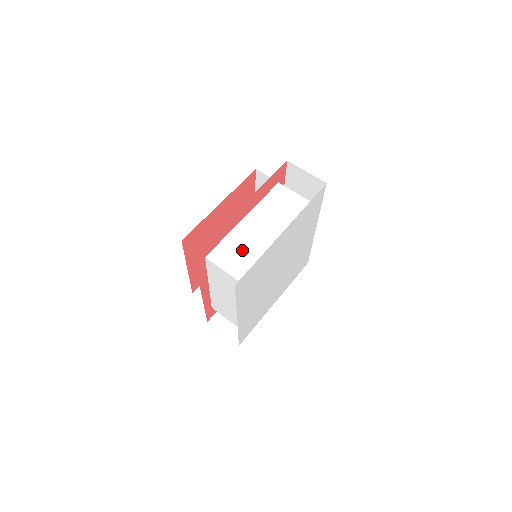
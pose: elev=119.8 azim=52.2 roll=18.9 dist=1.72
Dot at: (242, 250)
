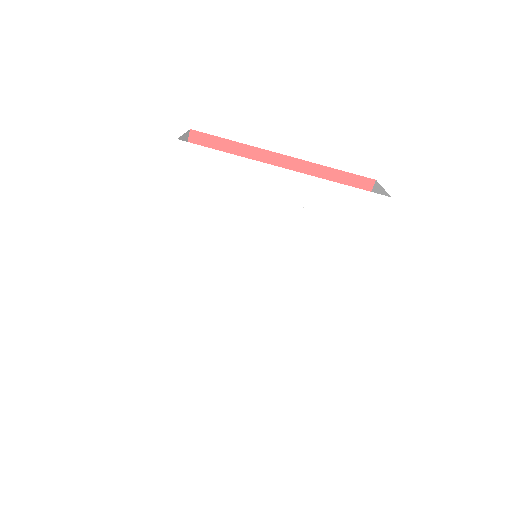
Dot at: occluded
